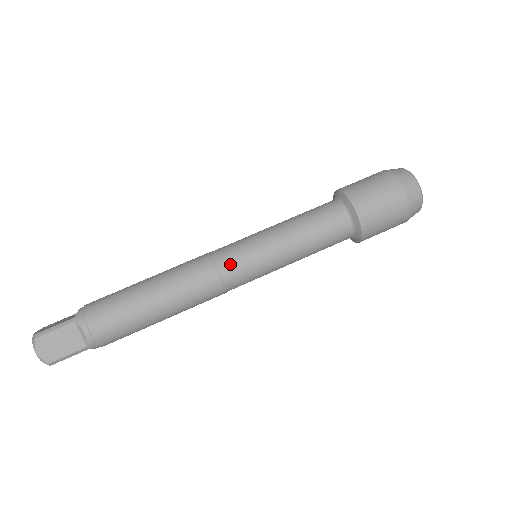
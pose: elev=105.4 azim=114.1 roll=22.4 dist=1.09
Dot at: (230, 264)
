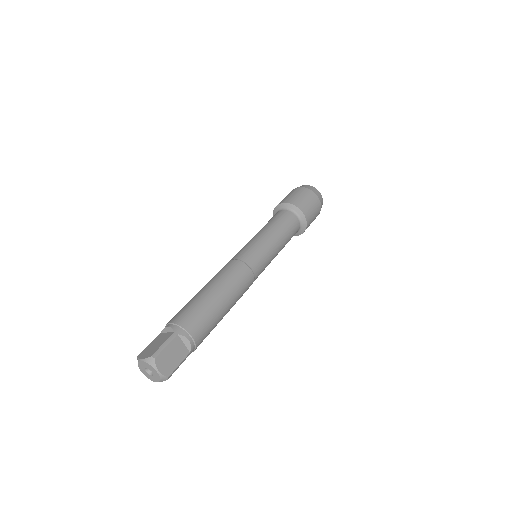
Dot at: (254, 262)
